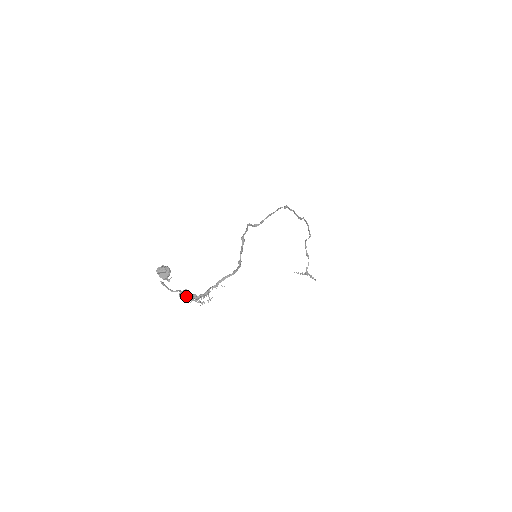
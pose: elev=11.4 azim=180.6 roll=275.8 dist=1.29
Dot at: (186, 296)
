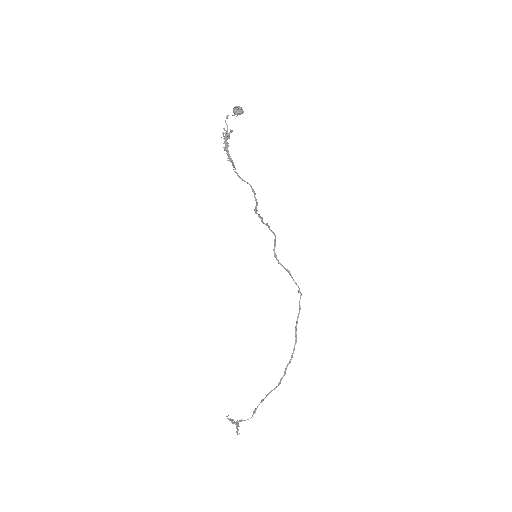
Dot at: (226, 136)
